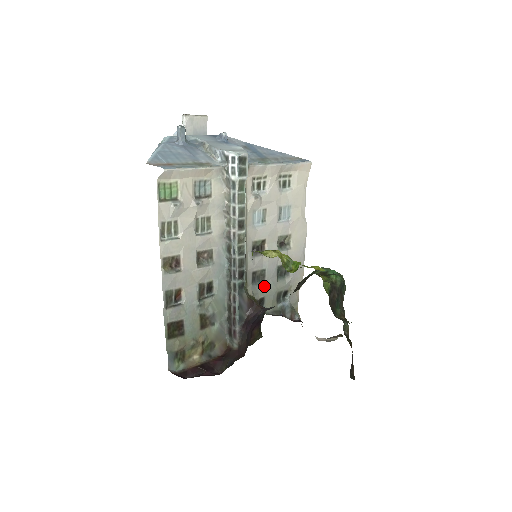
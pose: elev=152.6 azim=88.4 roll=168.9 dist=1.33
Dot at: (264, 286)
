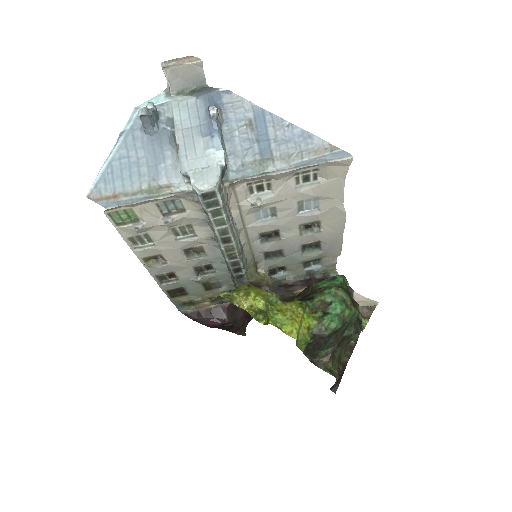
Dot at: (283, 259)
